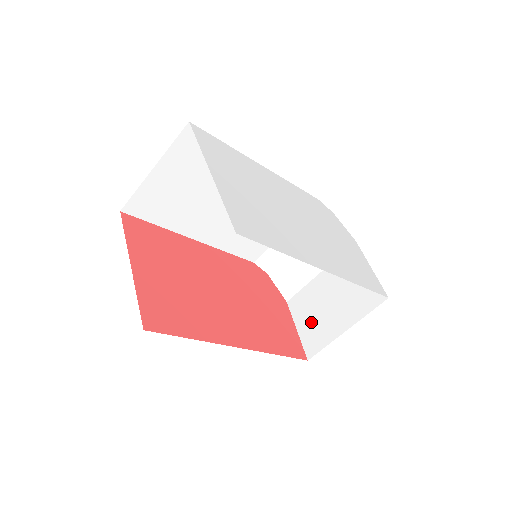
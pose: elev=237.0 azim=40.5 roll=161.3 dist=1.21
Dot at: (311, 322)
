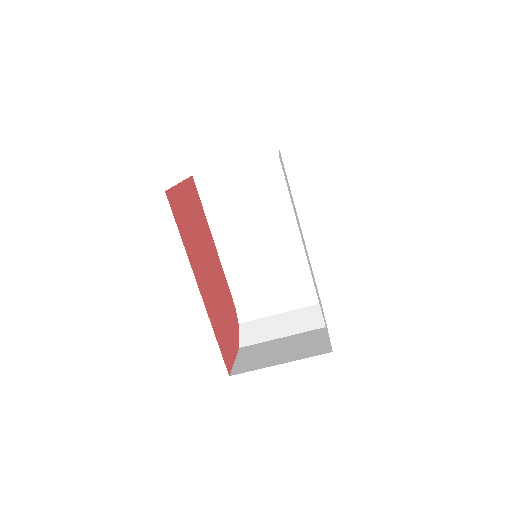
Dot at: (252, 358)
